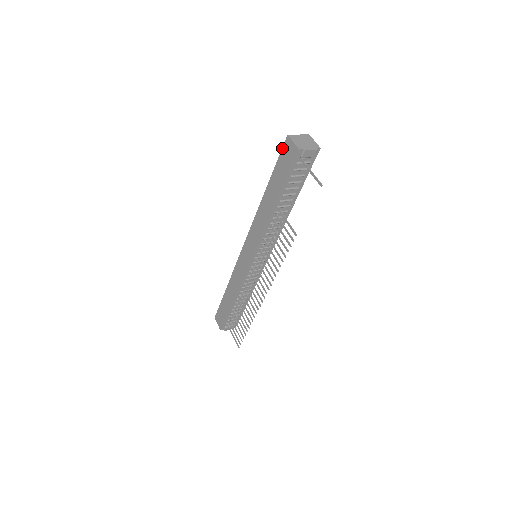
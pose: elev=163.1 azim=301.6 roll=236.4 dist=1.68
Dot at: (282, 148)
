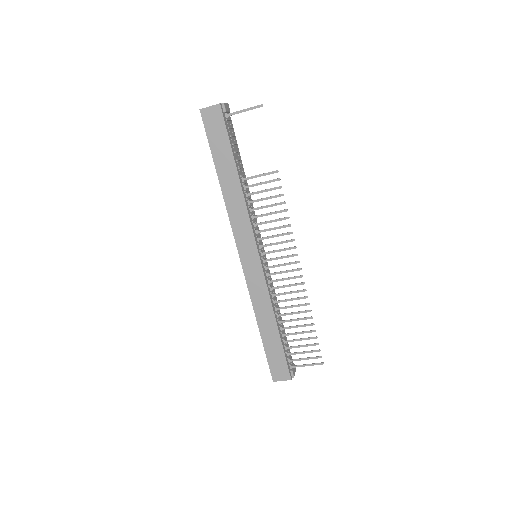
Dot at: (204, 125)
